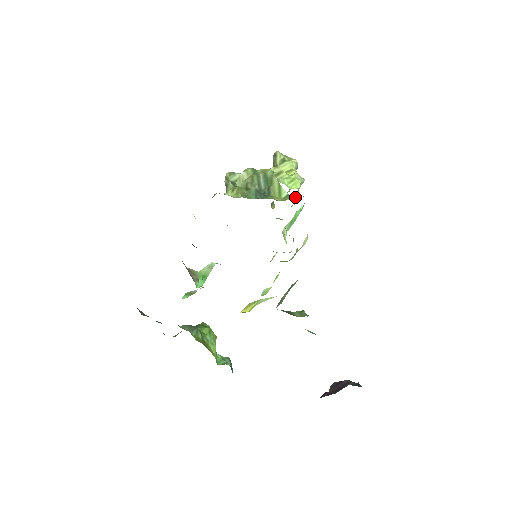
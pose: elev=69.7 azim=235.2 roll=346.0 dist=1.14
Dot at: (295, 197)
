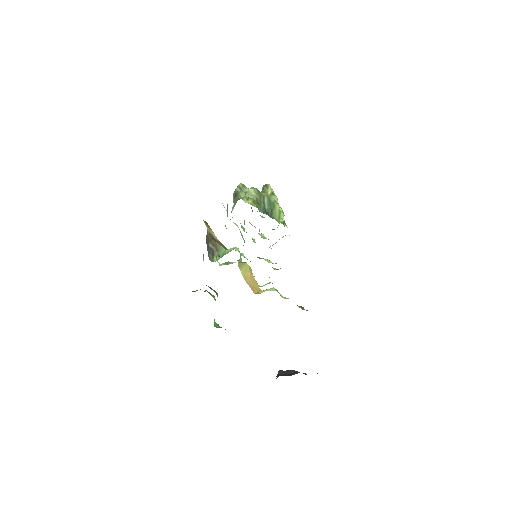
Dot at: (278, 225)
